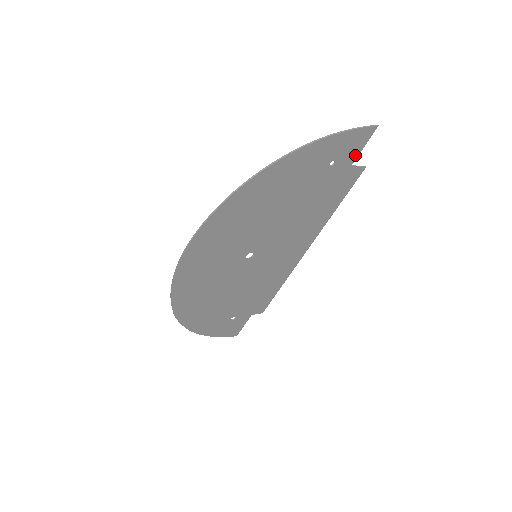
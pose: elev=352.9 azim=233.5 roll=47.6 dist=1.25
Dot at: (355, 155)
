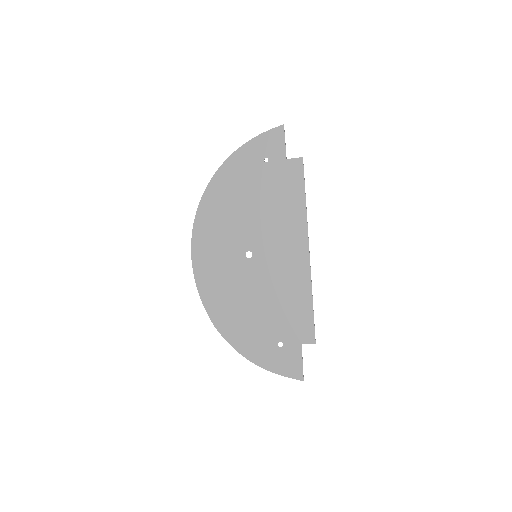
Dot at: (283, 150)
